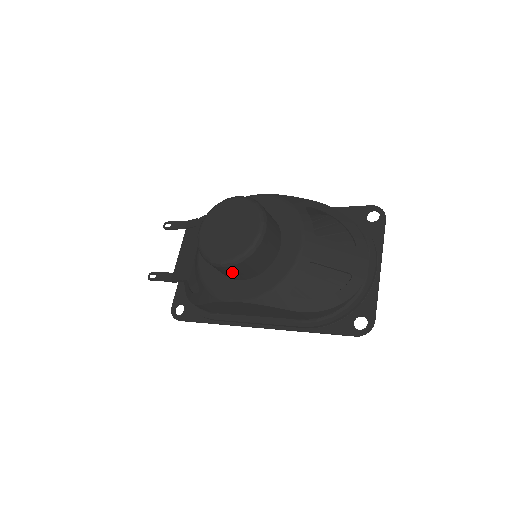
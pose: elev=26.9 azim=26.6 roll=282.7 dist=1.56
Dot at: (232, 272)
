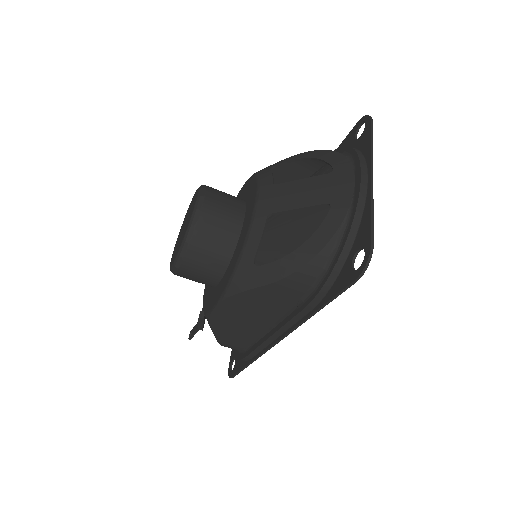
Dot at: (196, 272)
